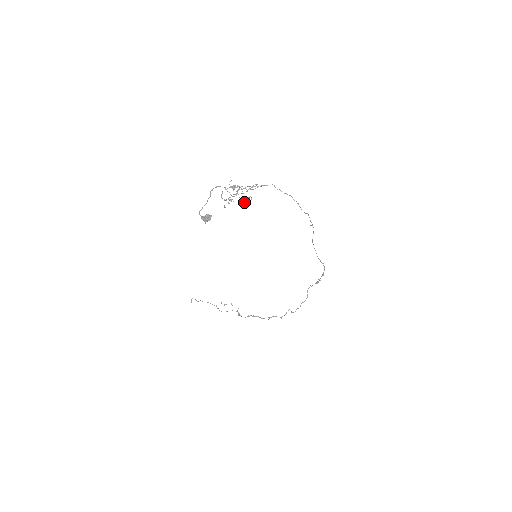
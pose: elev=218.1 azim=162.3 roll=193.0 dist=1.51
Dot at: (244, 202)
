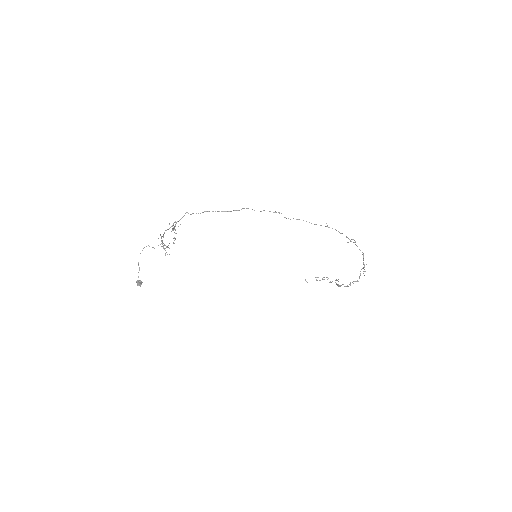
Dot at: (164, 249)
